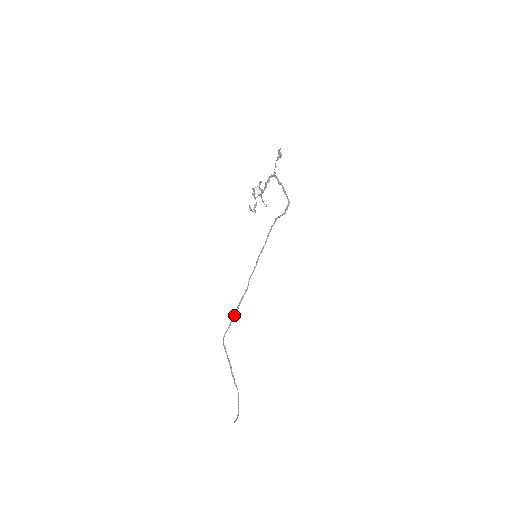
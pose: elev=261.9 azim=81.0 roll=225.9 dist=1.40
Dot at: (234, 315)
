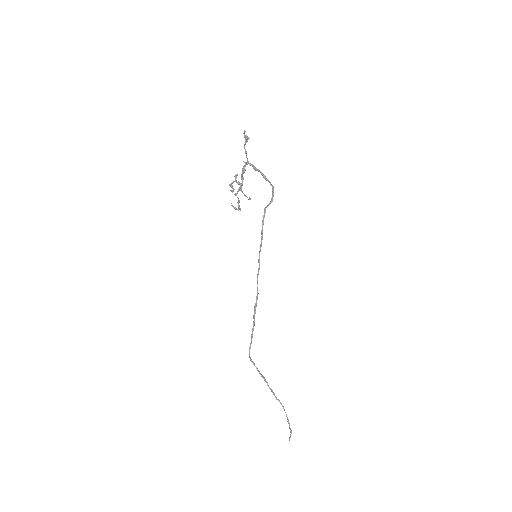
Dot at: (253, 326)
